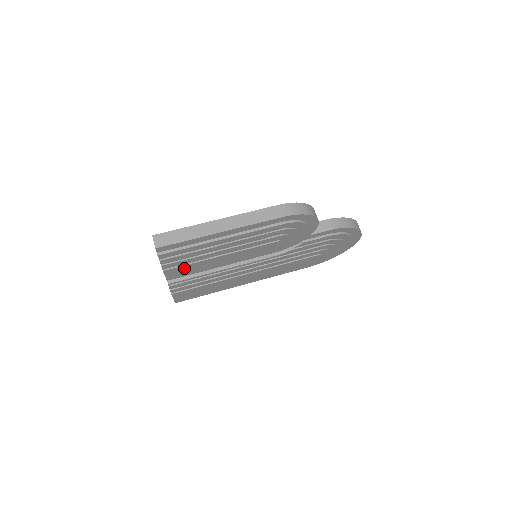
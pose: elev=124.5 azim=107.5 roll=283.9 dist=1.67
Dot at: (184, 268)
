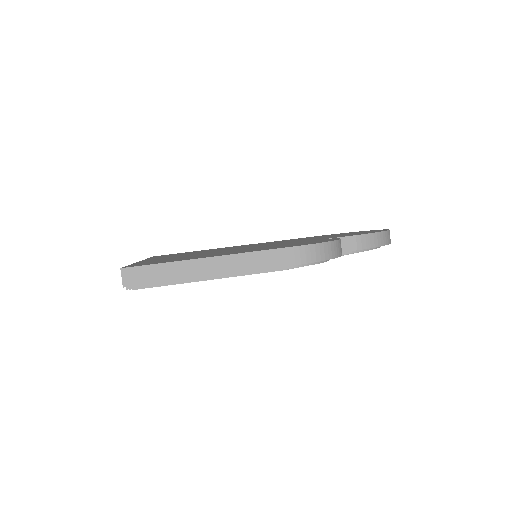
Dot at: occluded
